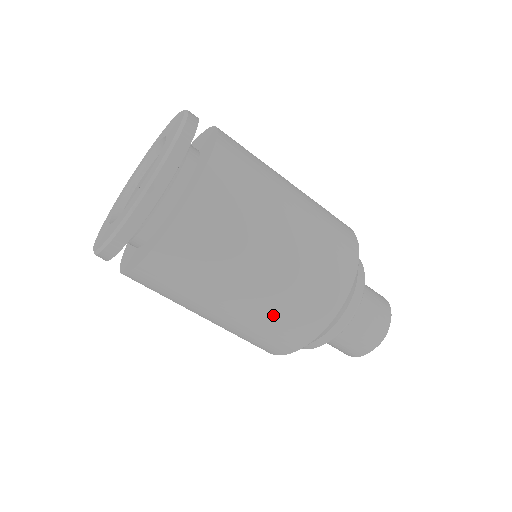
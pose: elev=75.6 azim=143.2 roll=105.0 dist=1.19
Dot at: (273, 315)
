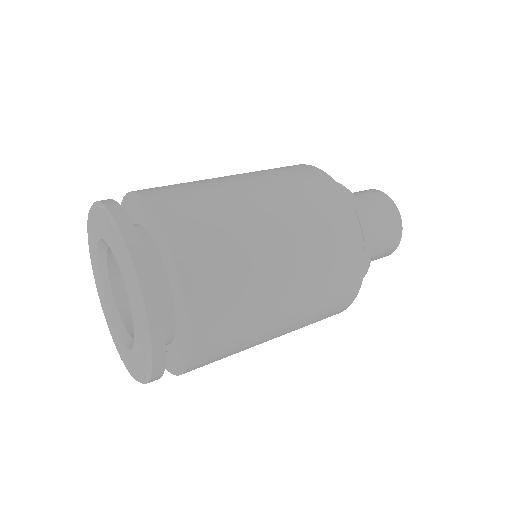
Dot at: (310, 320)
